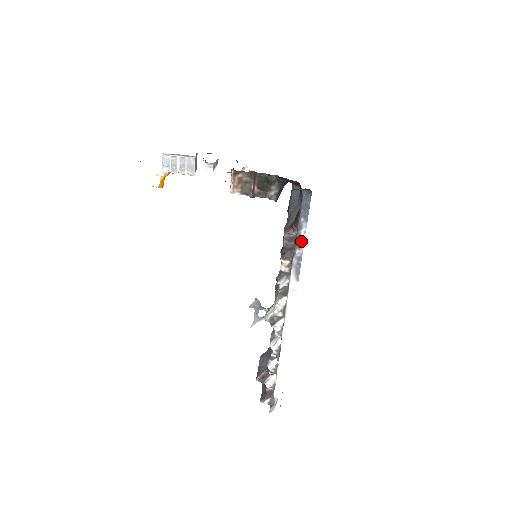
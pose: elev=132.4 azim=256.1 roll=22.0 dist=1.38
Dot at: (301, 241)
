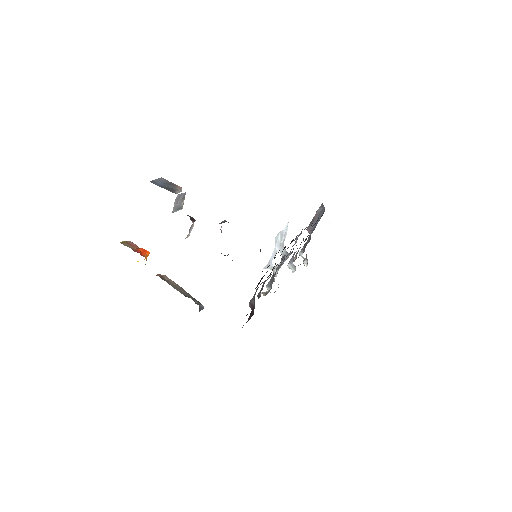
Dot at: occluded
